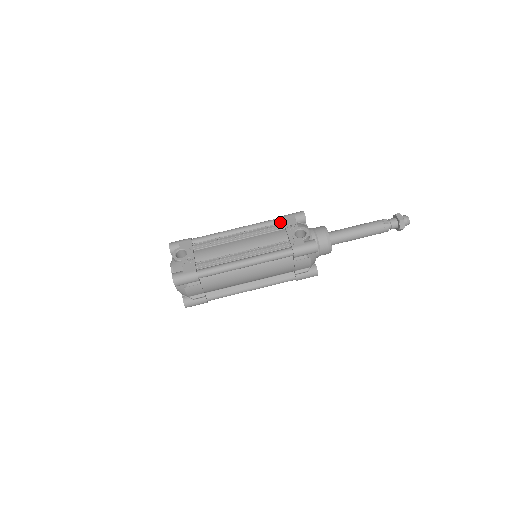
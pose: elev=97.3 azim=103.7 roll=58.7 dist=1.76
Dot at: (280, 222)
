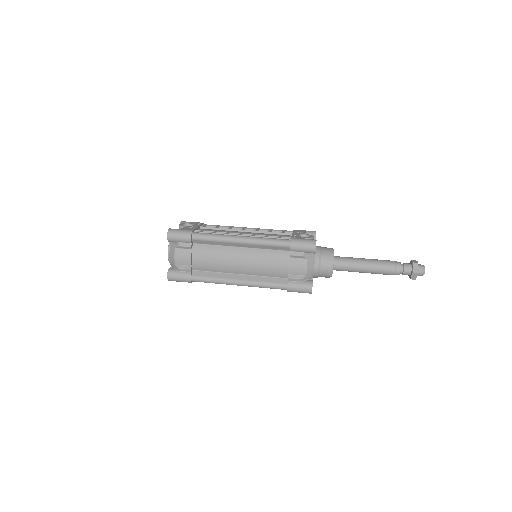
Dot at: occluded
